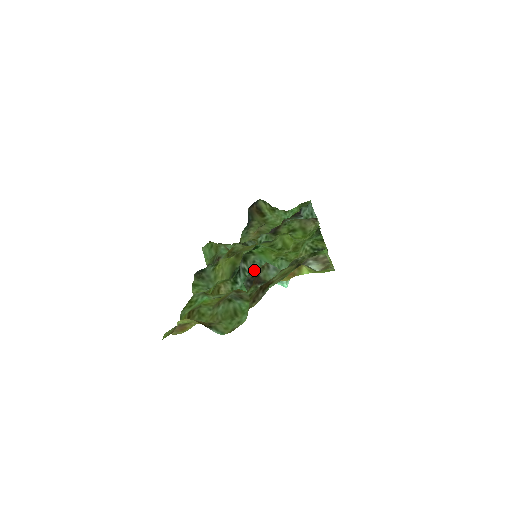
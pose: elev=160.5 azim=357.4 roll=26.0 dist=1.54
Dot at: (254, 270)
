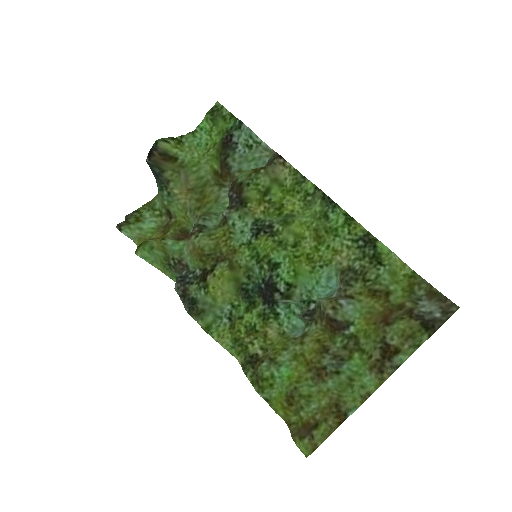
Dot at: (304, 301)
